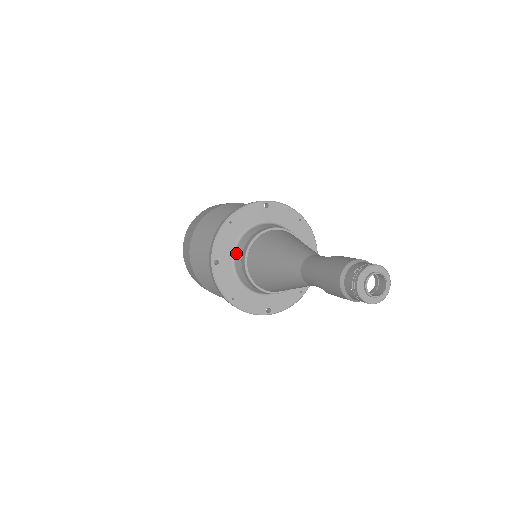
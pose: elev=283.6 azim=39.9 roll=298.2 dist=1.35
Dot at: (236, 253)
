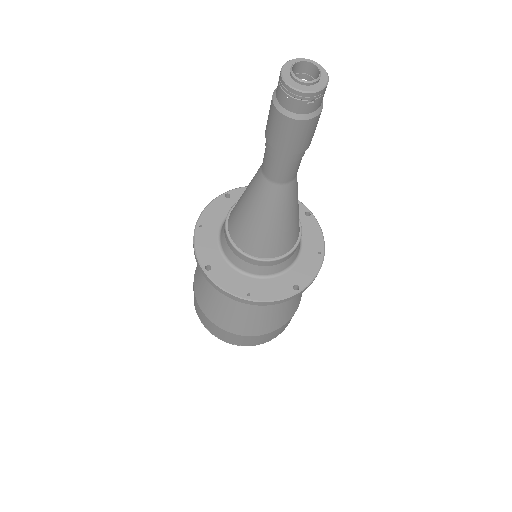
Dot at: (223, 248)
